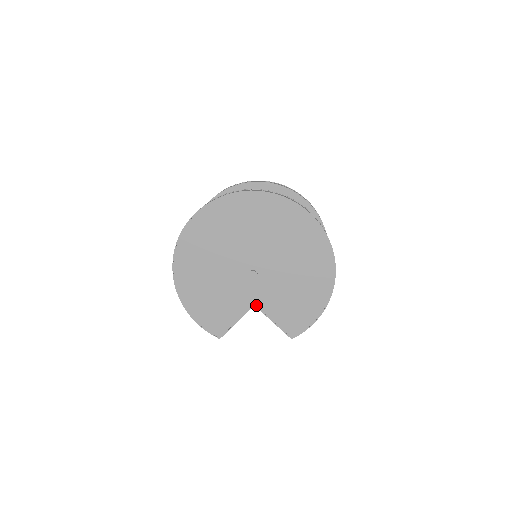
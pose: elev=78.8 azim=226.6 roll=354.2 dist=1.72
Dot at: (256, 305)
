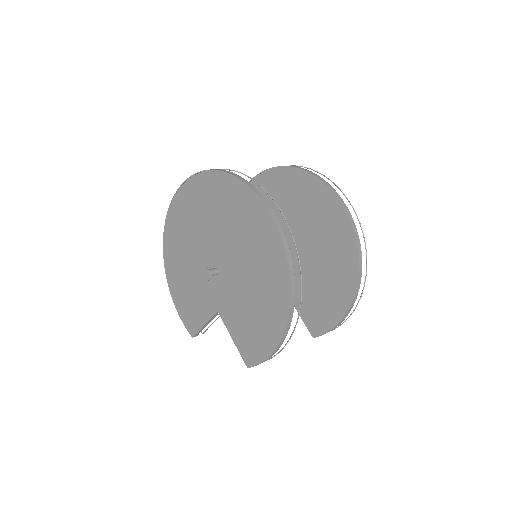
Dot at: (219, 311)
